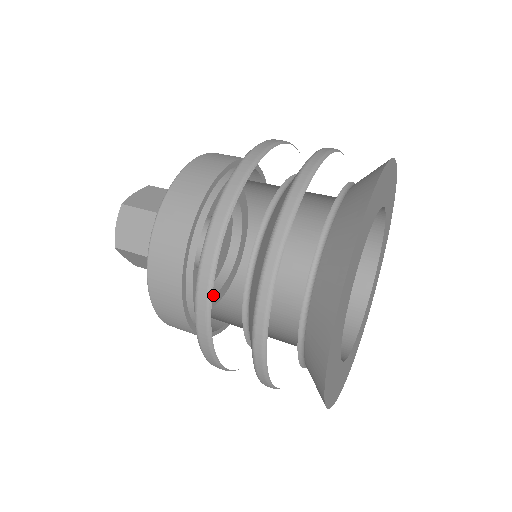
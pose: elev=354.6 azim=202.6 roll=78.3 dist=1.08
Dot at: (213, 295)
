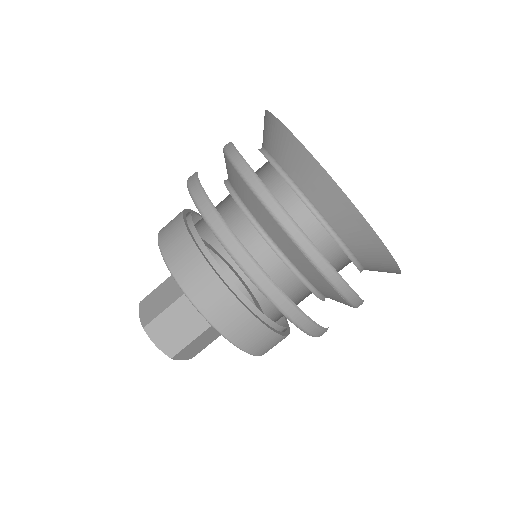
Dot at: (239, 280)
